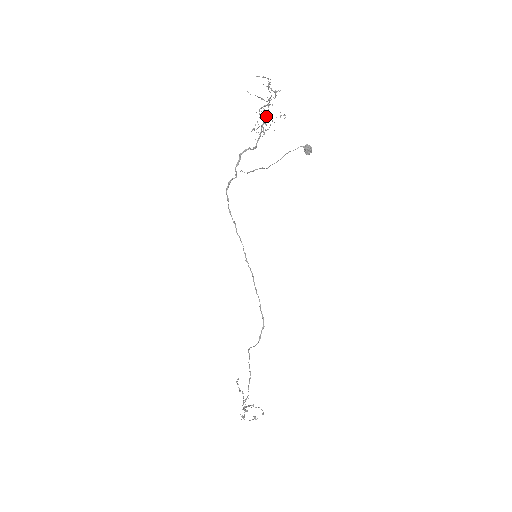
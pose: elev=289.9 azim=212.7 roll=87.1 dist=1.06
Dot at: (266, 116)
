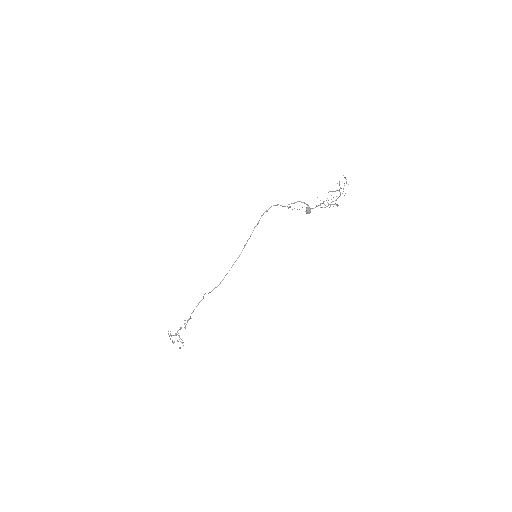
Dot at: occluded
